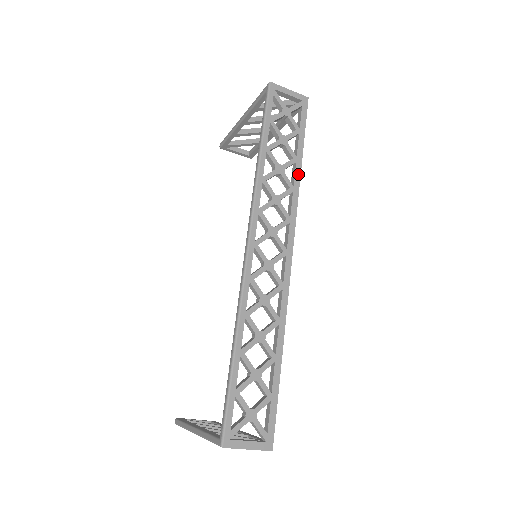
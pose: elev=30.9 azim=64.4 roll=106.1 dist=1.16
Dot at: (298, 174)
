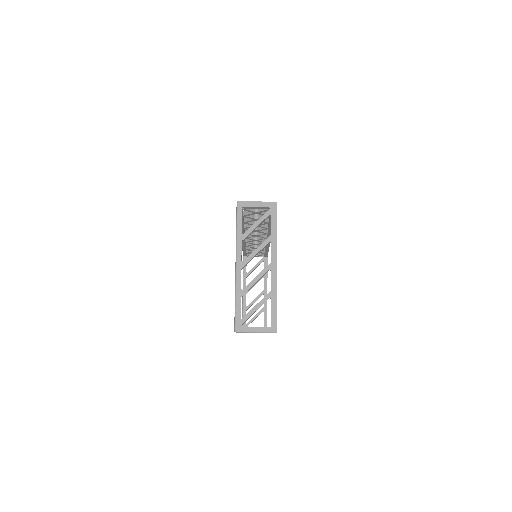
Dot at: occluded
